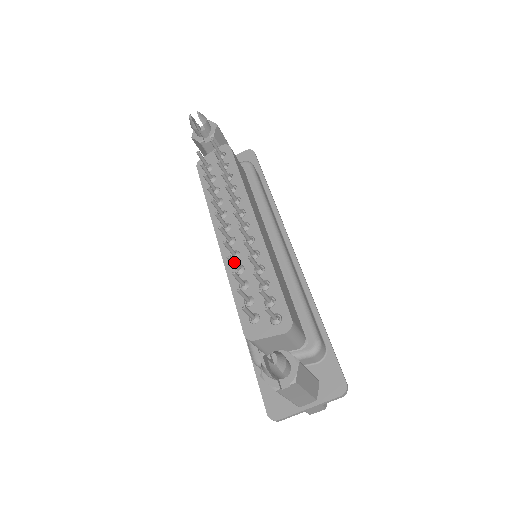
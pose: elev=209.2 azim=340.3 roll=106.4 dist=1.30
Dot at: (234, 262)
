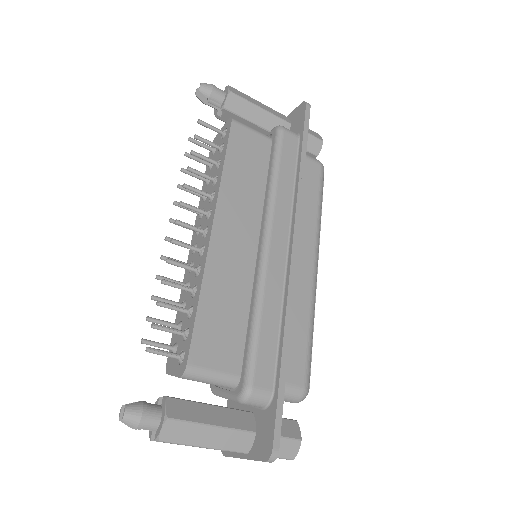
Dot at: occluded
